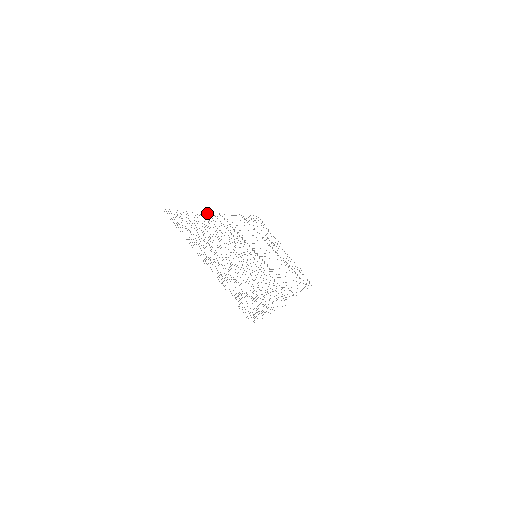
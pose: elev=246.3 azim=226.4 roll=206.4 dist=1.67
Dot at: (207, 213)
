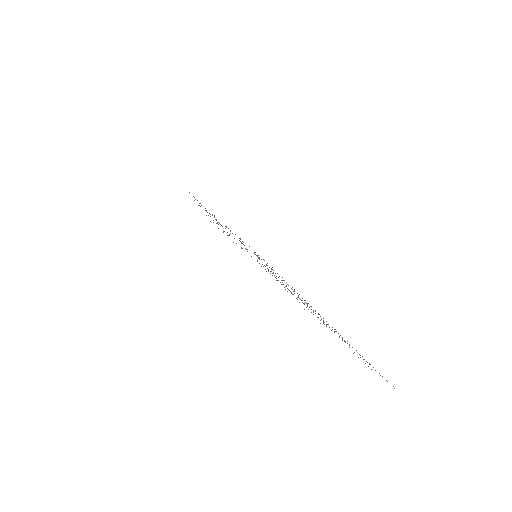
Dot at: occluded
